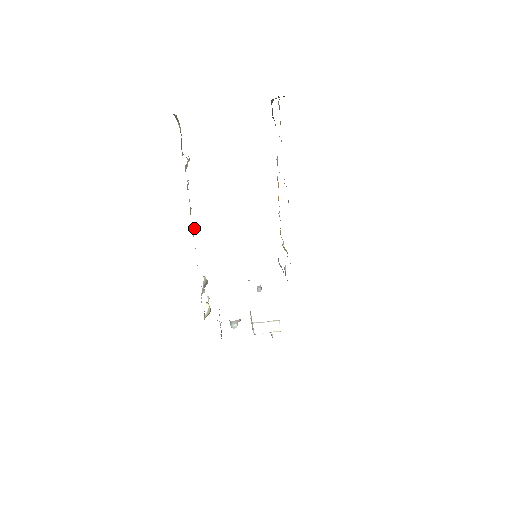
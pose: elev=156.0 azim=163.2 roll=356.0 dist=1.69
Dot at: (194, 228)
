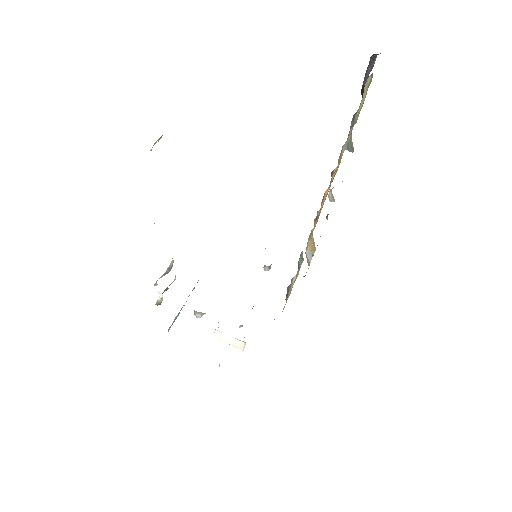
Dot at: occluded
